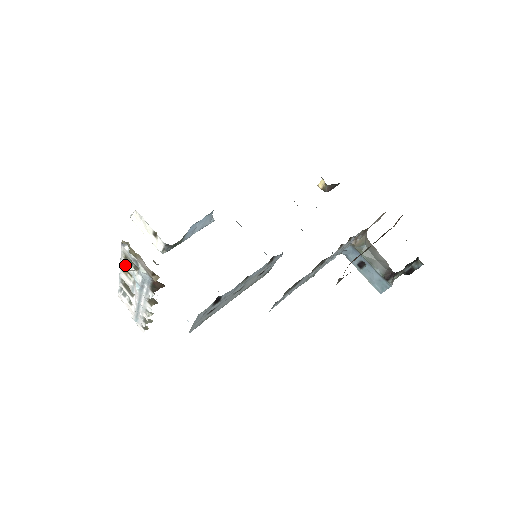
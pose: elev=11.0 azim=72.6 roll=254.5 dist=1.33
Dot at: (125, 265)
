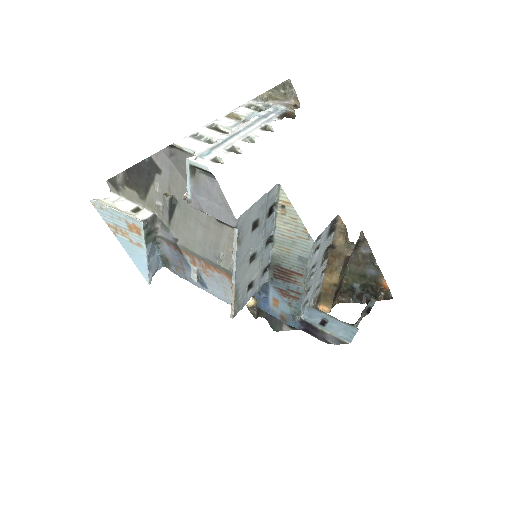
Dot at: (240, 111)
